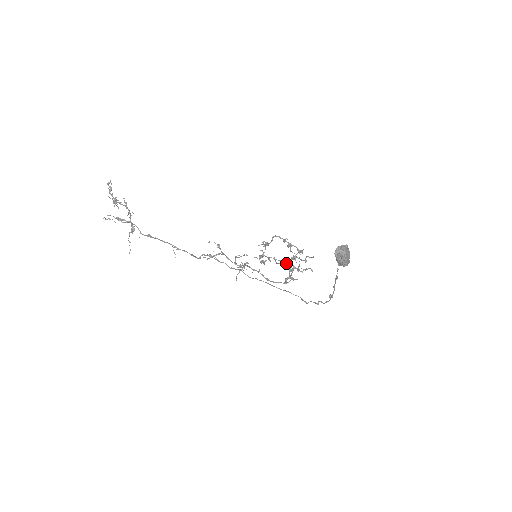
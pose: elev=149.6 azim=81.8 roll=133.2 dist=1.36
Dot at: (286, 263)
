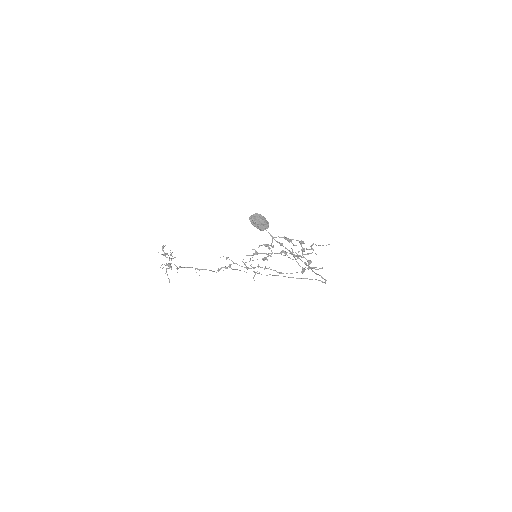
Dot at: (302, 257)
